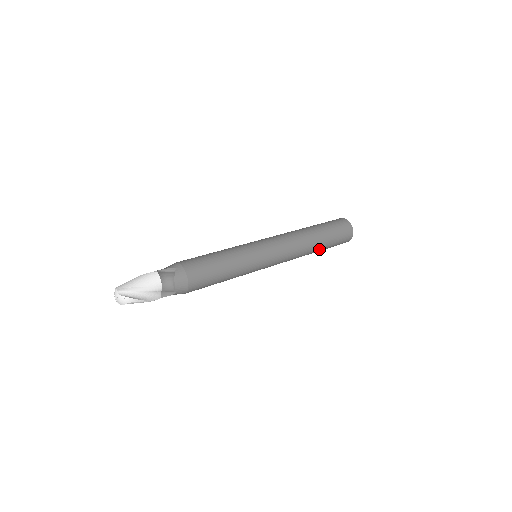
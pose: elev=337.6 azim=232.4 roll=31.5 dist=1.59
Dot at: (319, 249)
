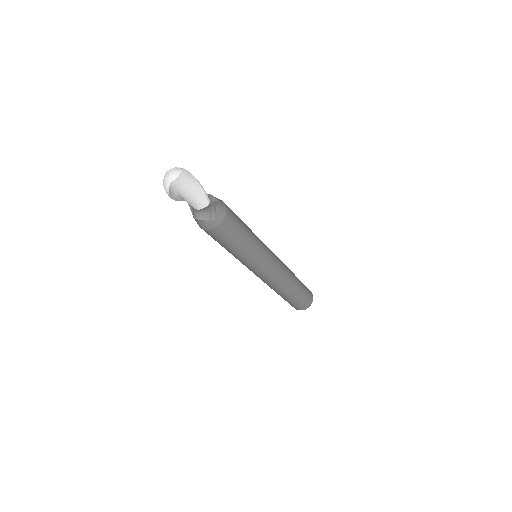
Dot at: (296, 277)
